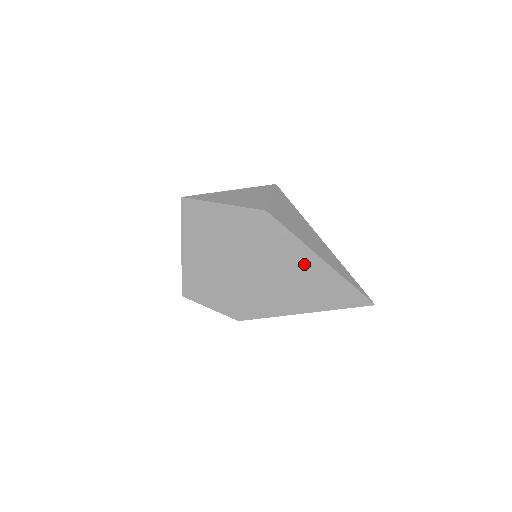
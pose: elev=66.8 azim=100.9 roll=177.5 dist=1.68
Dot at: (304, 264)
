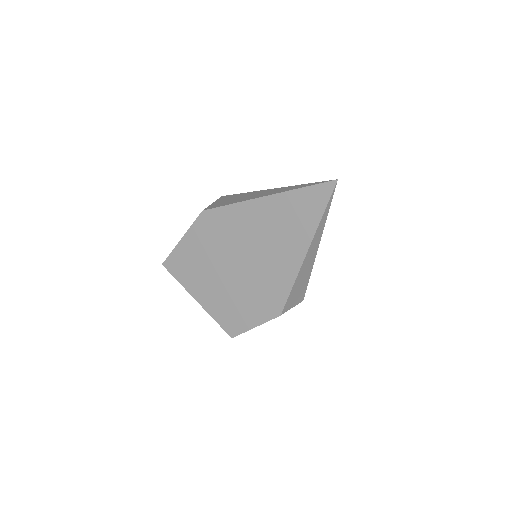
Dot at: (260, 215)
